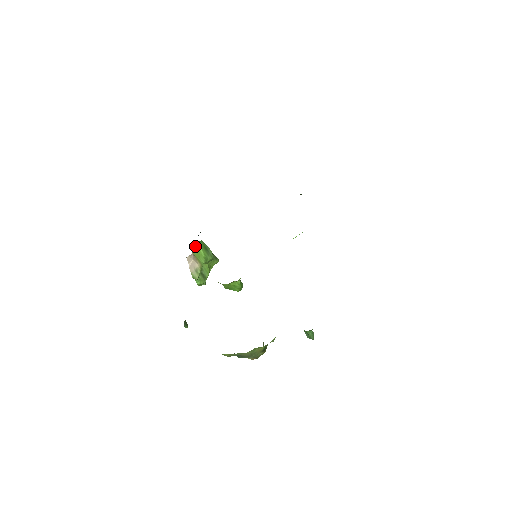
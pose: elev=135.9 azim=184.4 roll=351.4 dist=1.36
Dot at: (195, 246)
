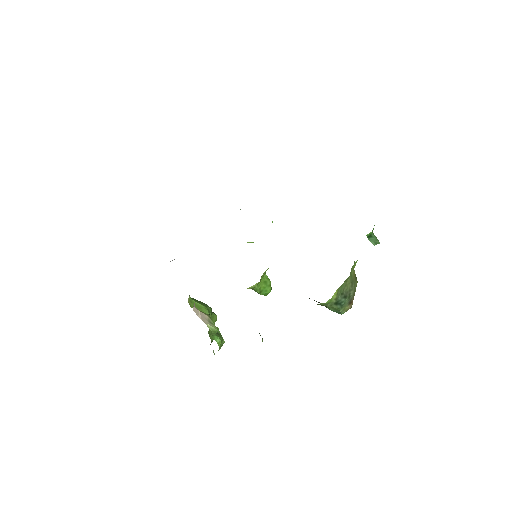
Dot at: (189, 301)
